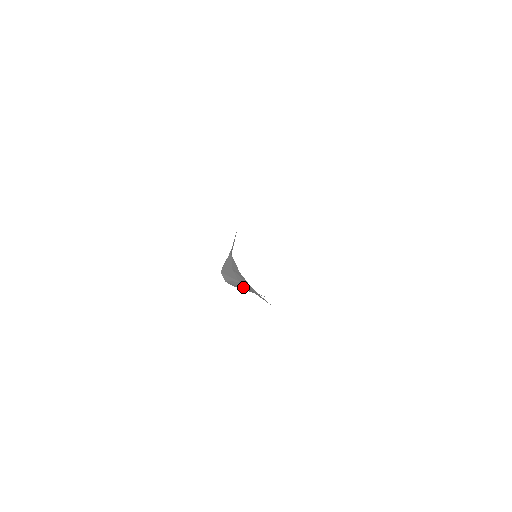
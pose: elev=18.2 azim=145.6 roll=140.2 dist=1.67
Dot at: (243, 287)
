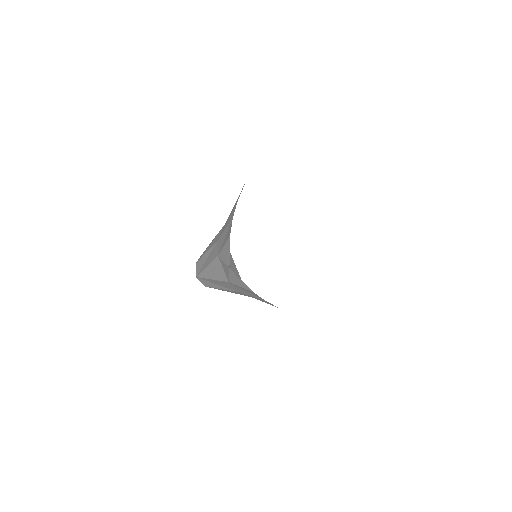
Dot at: (241, 294)
